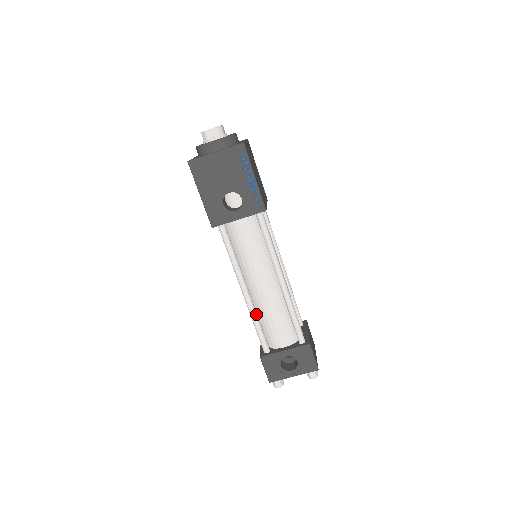
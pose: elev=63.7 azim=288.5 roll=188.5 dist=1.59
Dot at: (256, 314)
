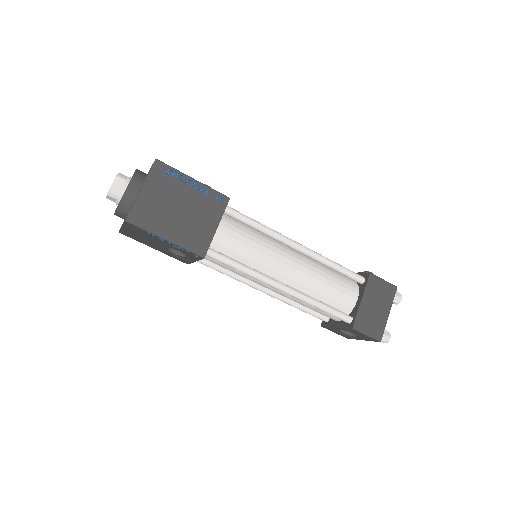
Dot at: (290, 302)
